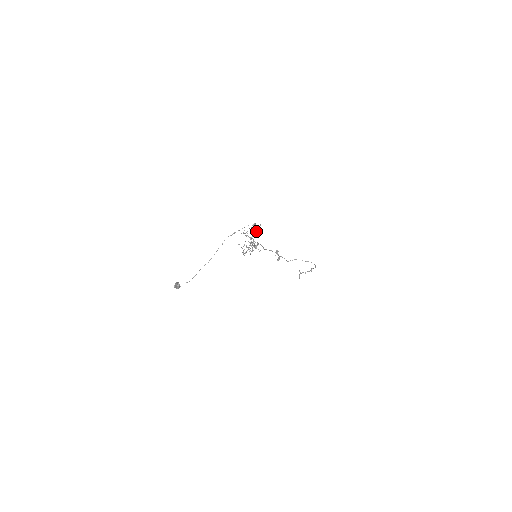
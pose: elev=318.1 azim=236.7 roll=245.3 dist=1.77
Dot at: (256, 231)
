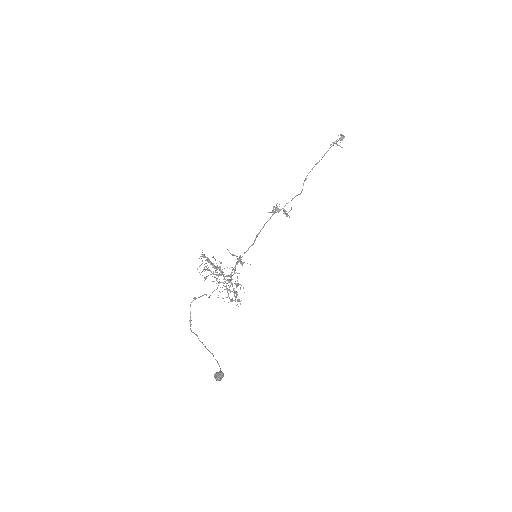
Dot at: (214, 268)
